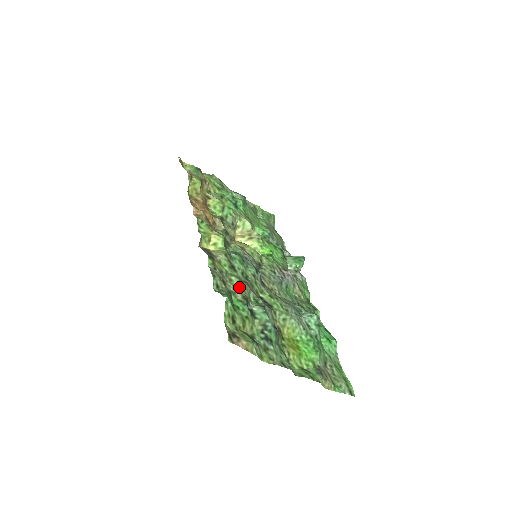
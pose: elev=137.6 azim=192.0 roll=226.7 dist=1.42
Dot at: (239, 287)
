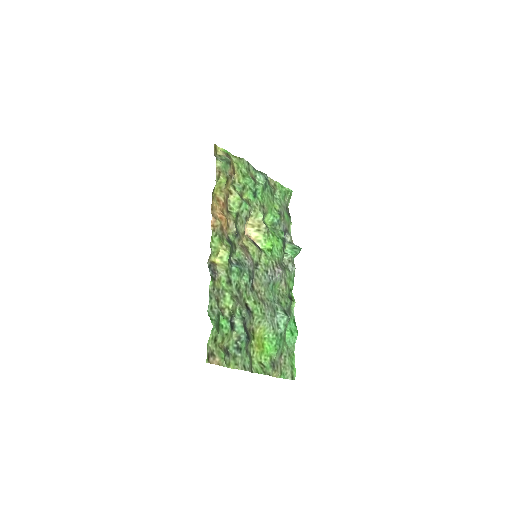
Dot at: (229, 303)
